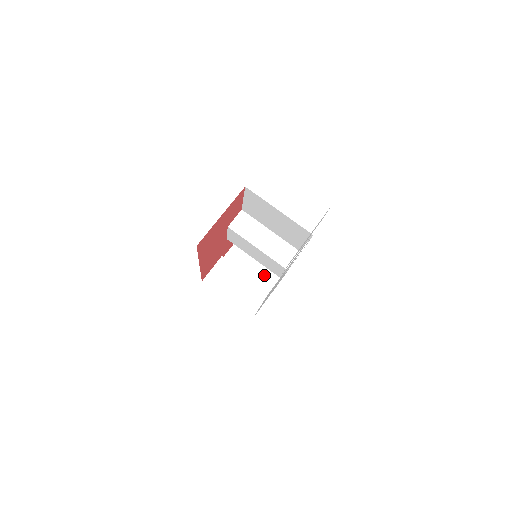
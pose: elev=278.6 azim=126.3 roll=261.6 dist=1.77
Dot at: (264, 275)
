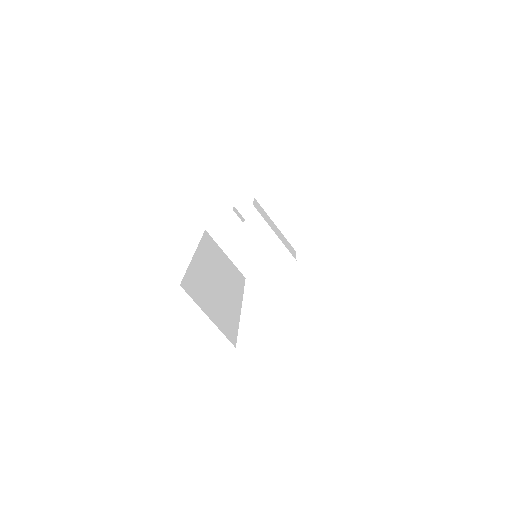
Dot at: (273, 234)
